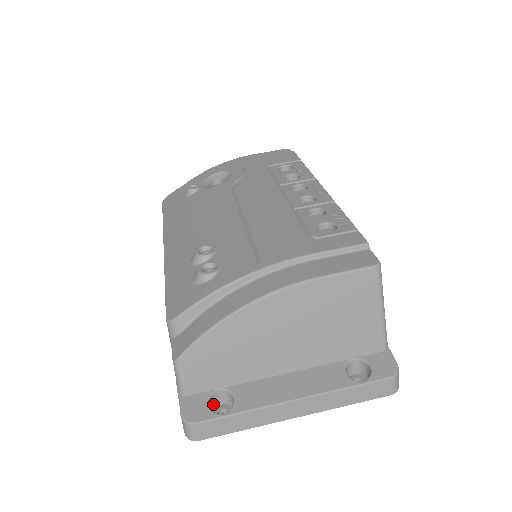
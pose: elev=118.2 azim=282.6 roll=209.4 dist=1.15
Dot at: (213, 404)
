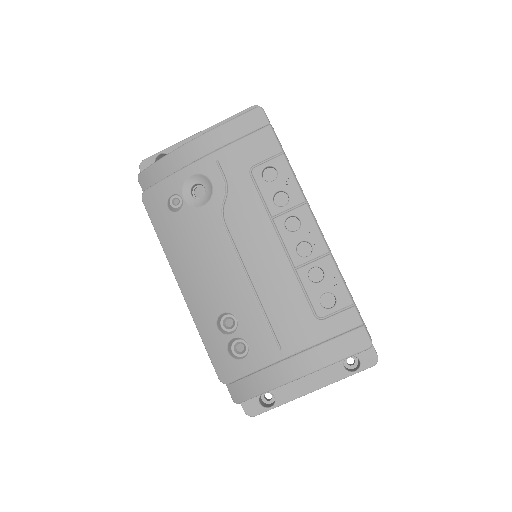
Dot at: occluded
